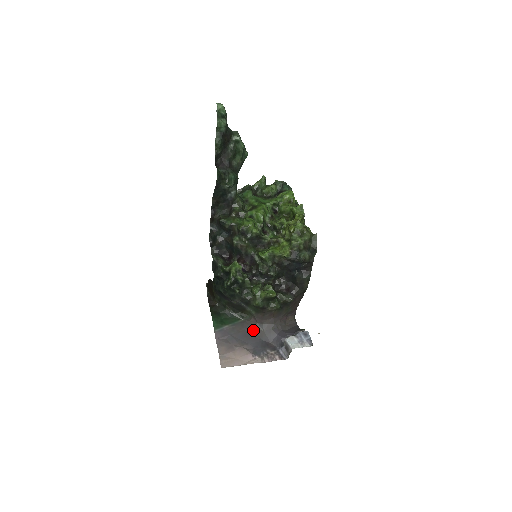
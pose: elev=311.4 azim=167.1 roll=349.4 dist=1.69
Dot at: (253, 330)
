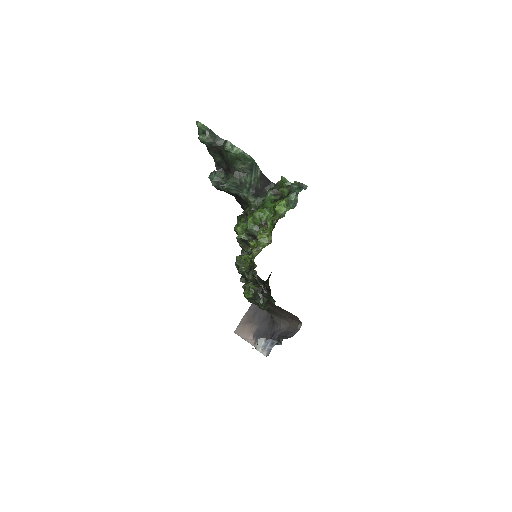
Dot at: (269, 316)
